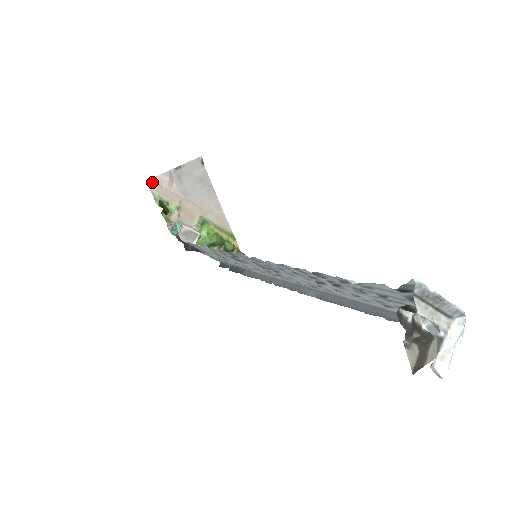
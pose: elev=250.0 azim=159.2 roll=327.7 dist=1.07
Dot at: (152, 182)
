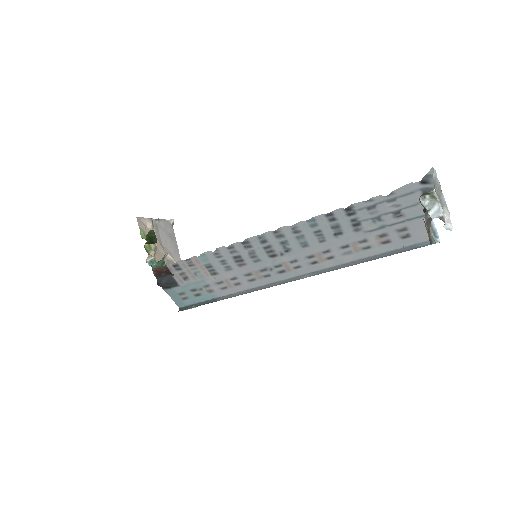
Dot at: (140, 220)
